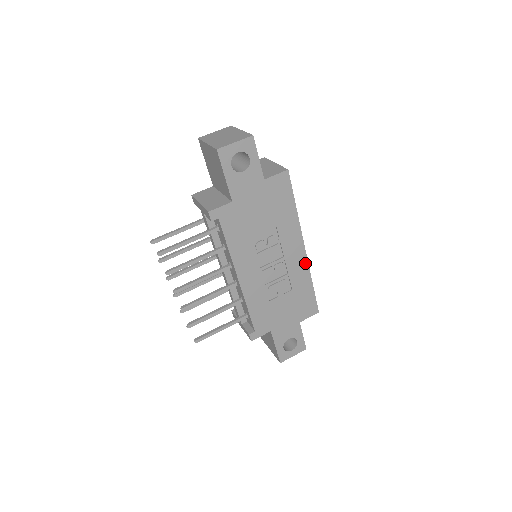
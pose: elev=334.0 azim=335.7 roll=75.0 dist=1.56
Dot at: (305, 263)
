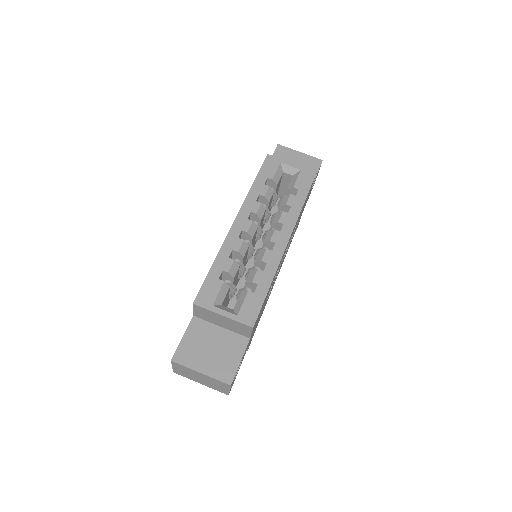
Dot at: occluded
